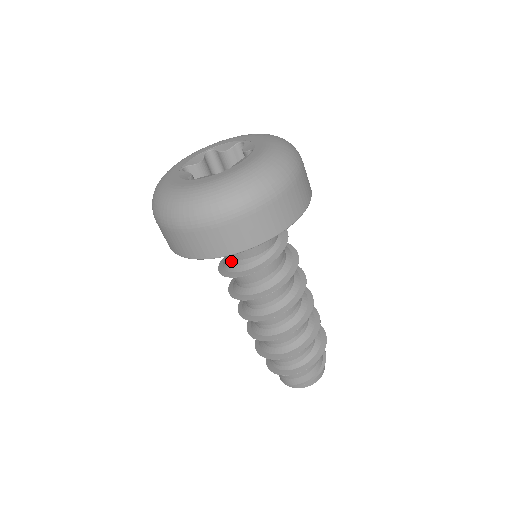
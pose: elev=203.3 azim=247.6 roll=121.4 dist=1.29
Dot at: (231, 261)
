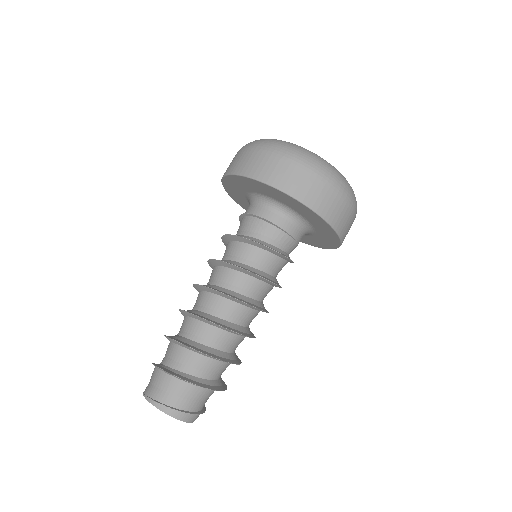
Dot at: (254, 233)
